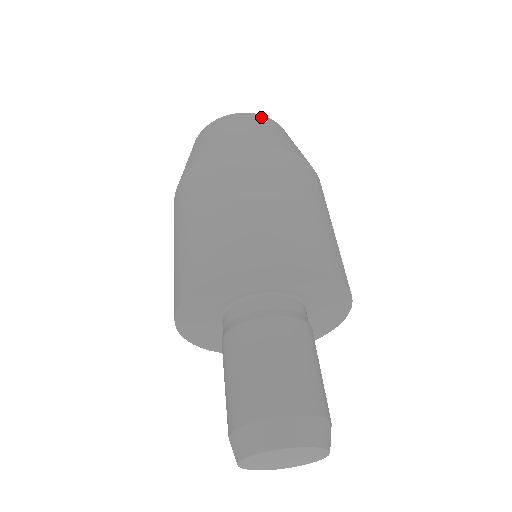
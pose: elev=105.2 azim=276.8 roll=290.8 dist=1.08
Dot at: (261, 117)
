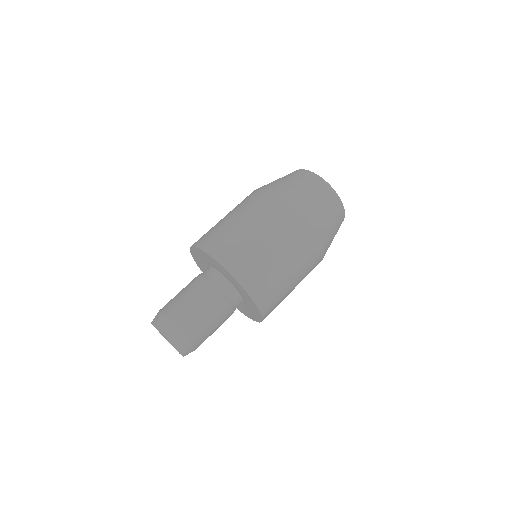
Dot at: (340, 206)
